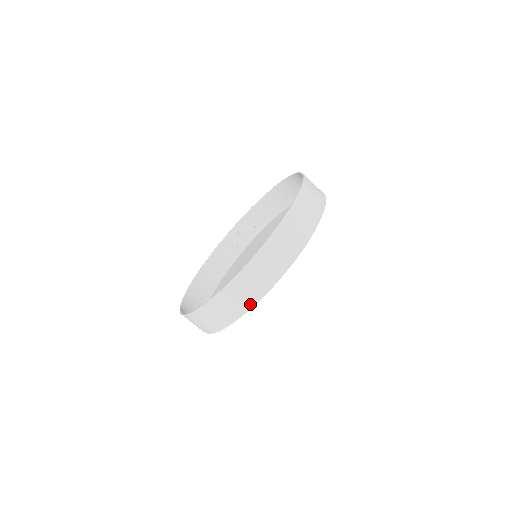
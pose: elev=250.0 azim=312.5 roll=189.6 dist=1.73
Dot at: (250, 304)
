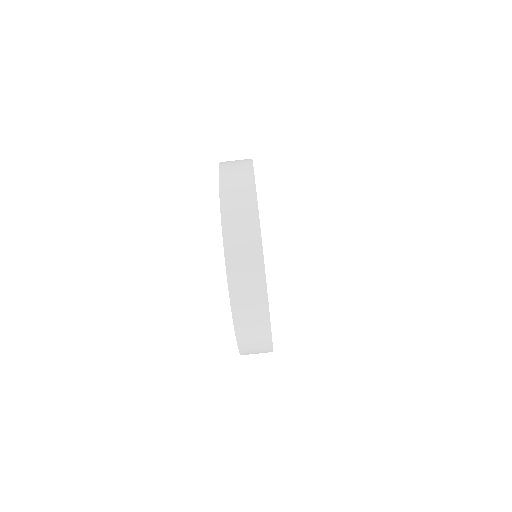
Dot at: (253, 203)
